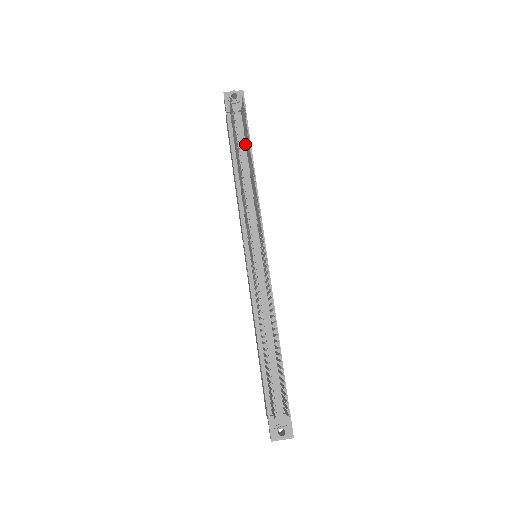
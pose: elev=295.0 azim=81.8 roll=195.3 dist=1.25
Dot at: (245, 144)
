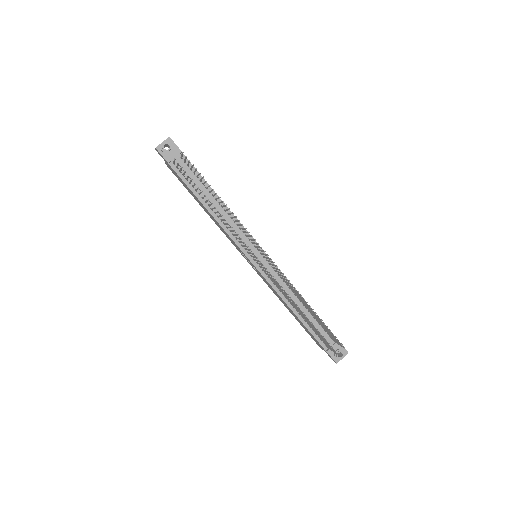
Dot at: (198, 180)
